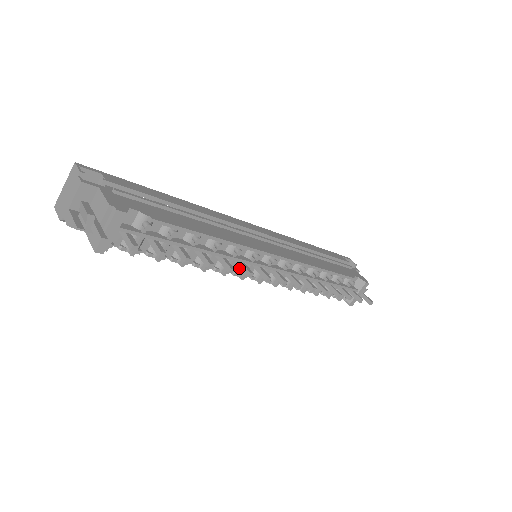
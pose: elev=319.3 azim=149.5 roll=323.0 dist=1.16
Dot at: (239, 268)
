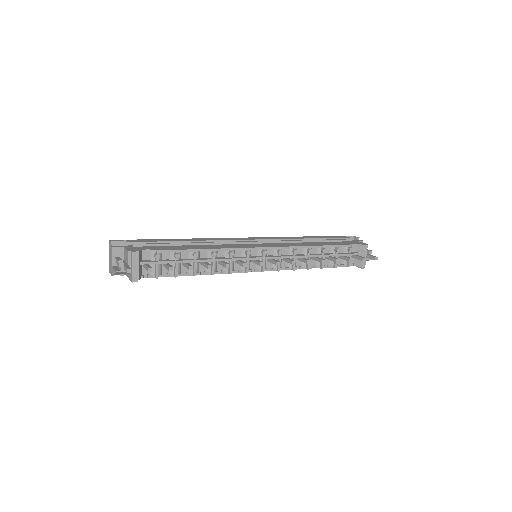
Dot at: (241, 266)
